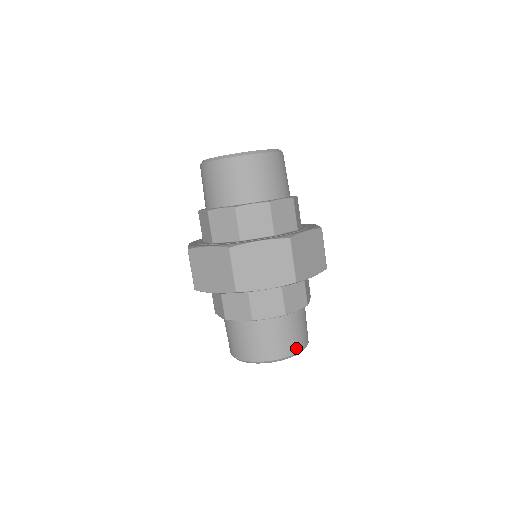
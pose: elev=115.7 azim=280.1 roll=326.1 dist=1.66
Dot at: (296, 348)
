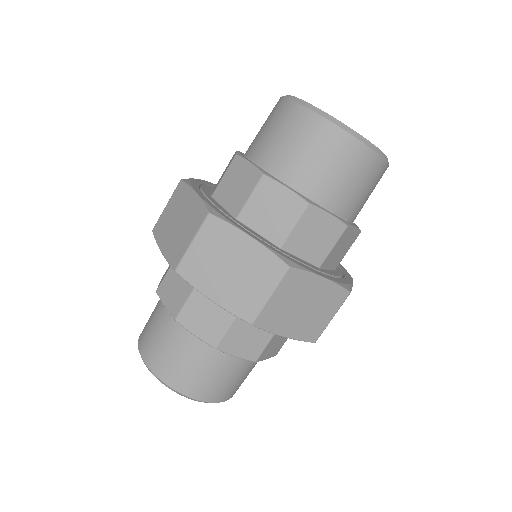
Dot at: (201, 394)
